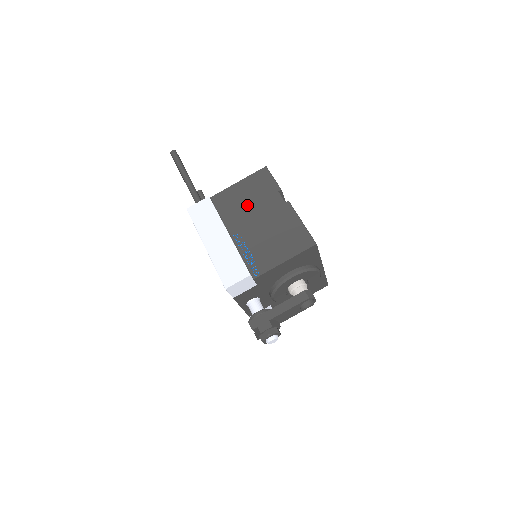
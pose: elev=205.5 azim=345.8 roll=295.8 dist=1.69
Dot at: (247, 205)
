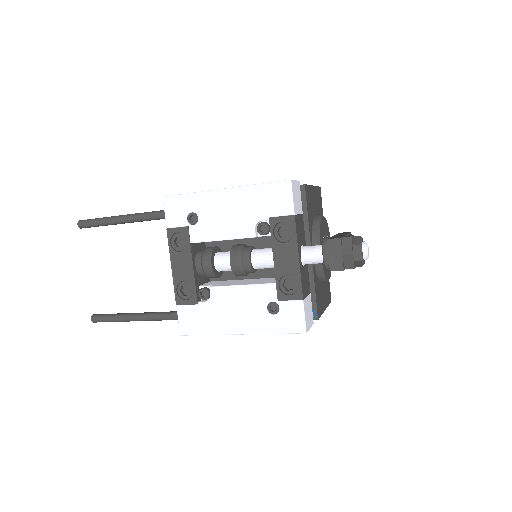
Dot at: occluded
